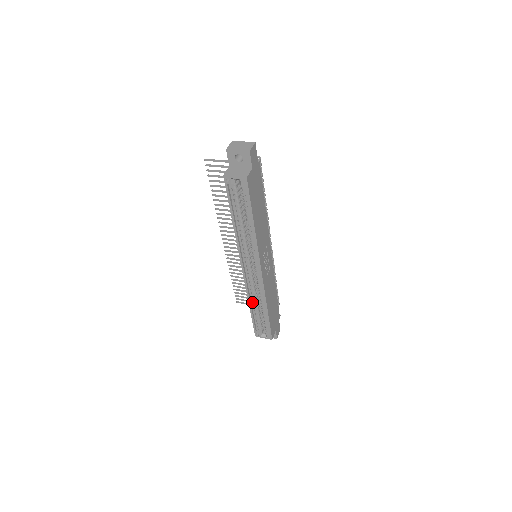
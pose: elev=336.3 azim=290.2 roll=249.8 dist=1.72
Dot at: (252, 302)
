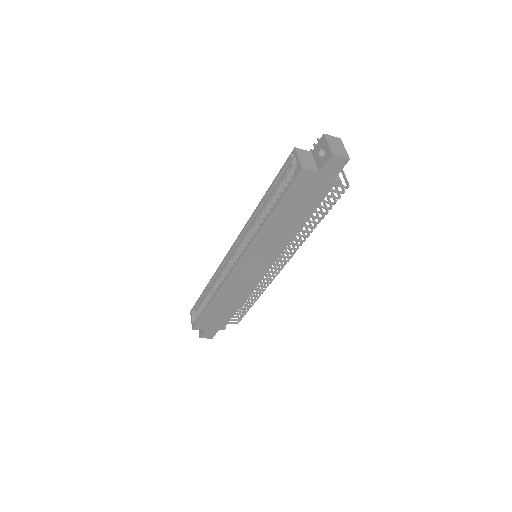
Dot at: (214, 282)
